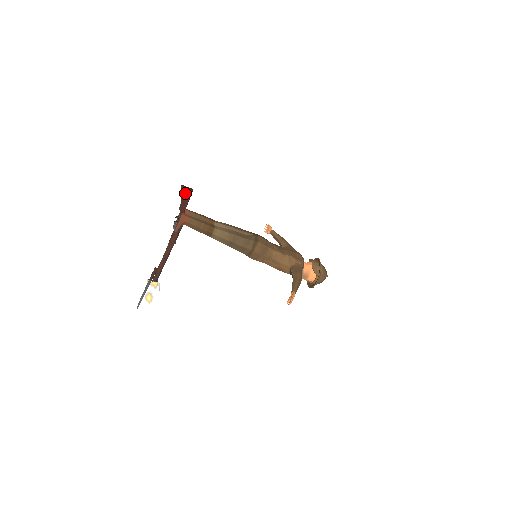
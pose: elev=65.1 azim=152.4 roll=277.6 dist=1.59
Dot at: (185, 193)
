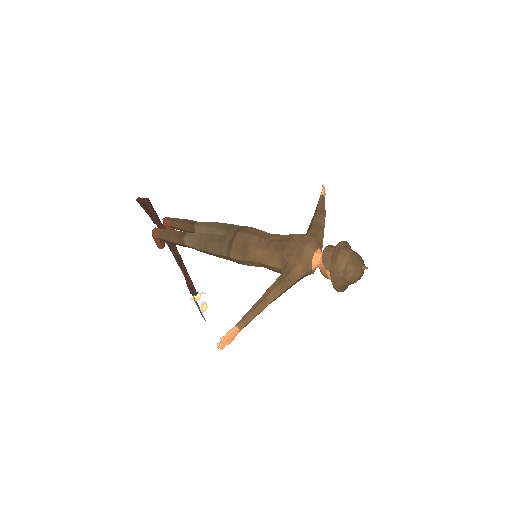
Dot at: (144, 206)
